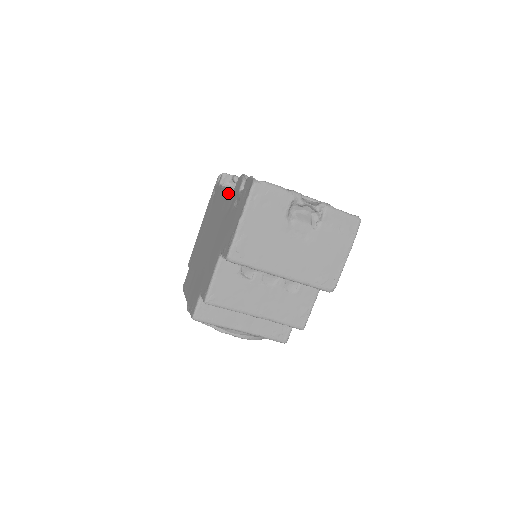
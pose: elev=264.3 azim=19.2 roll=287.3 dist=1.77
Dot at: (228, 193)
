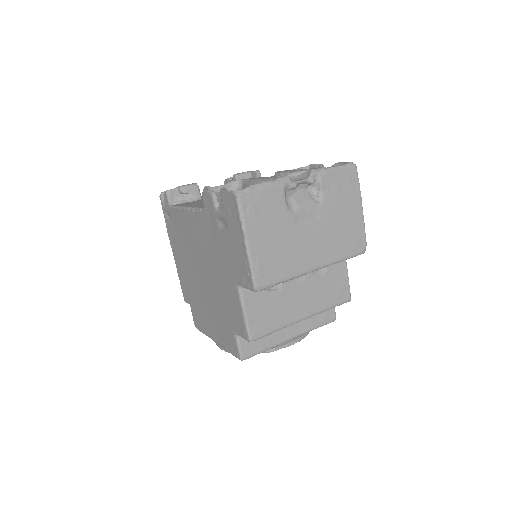
Dot at: (196, 214)
